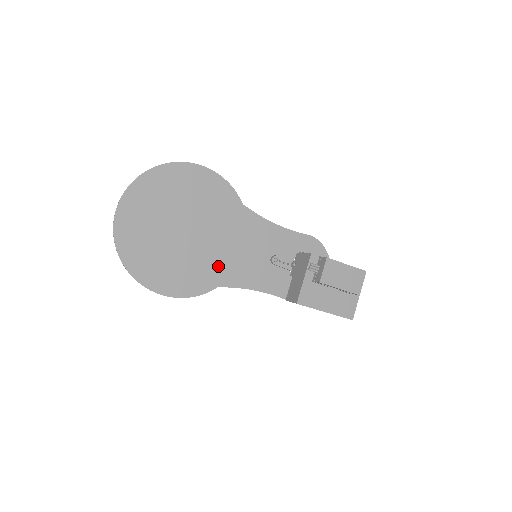
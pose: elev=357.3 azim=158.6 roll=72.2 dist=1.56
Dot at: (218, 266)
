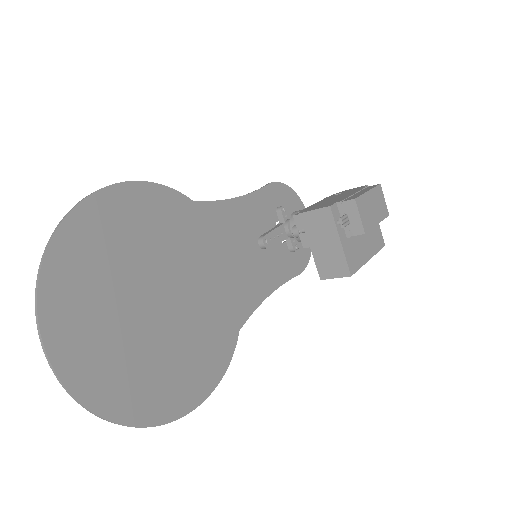
Dot at: (223, 306)
